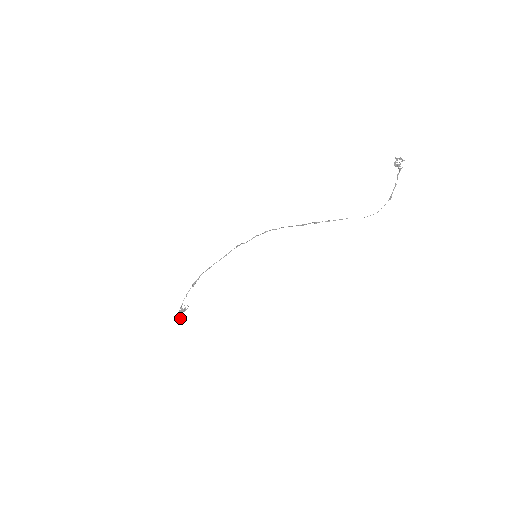
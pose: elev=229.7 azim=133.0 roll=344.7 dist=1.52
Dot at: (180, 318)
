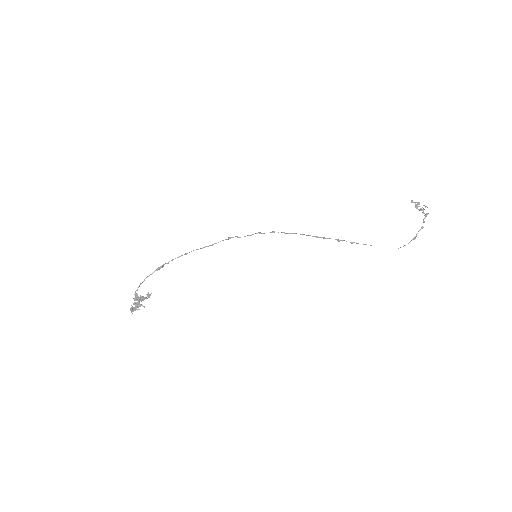
Dot at: (131, 307)
